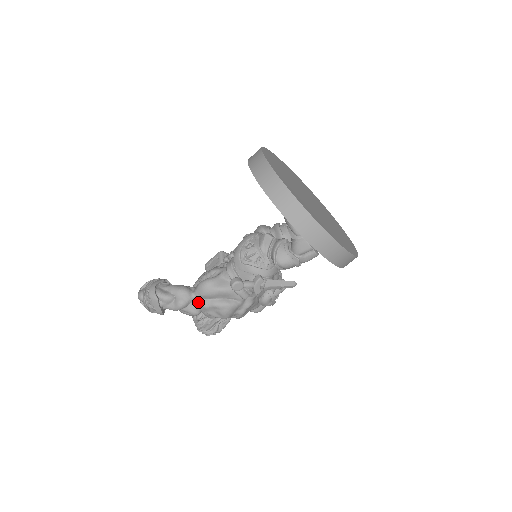
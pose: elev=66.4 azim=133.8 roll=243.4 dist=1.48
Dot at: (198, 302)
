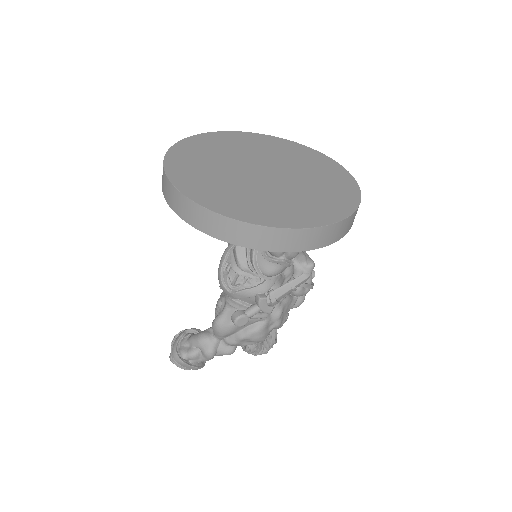
Dot at: (224, 342)
